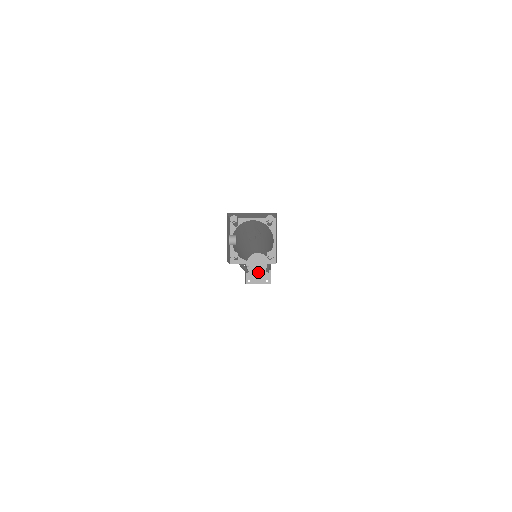
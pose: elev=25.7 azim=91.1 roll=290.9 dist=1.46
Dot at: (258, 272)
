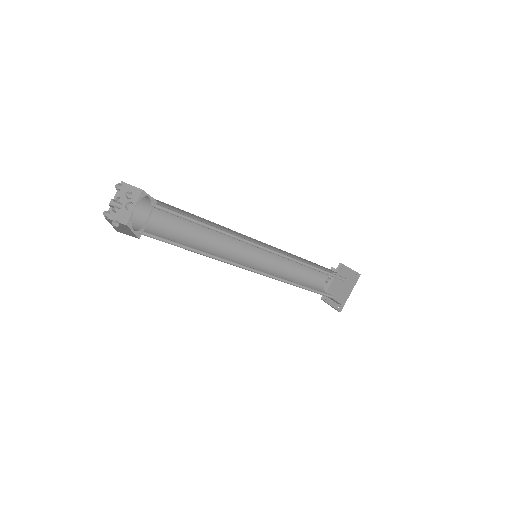
Dot at: (337, 294)
